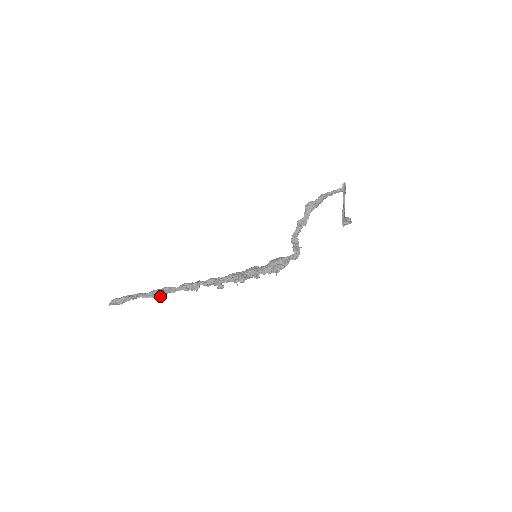
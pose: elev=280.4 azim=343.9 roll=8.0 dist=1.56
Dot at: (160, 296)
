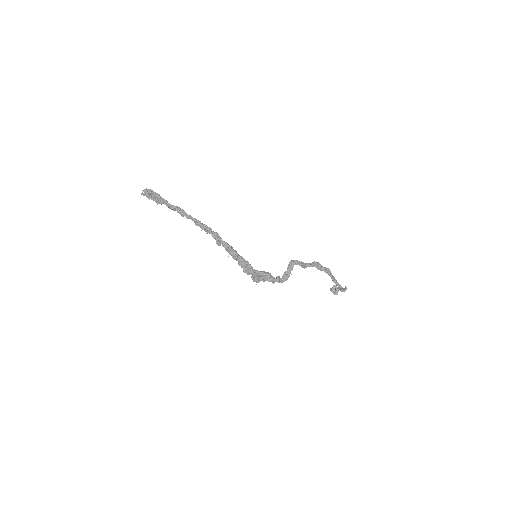
Dot at: (178, 211)
